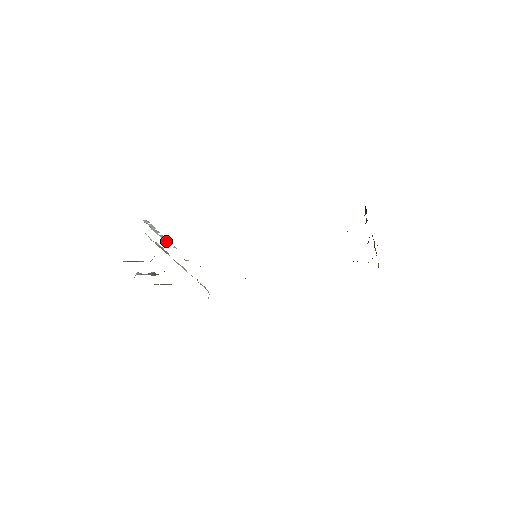
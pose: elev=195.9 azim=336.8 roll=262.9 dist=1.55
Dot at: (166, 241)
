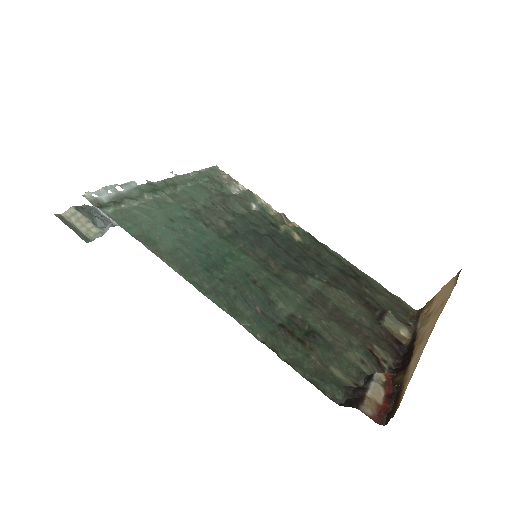
Dot at: (132, 182)
